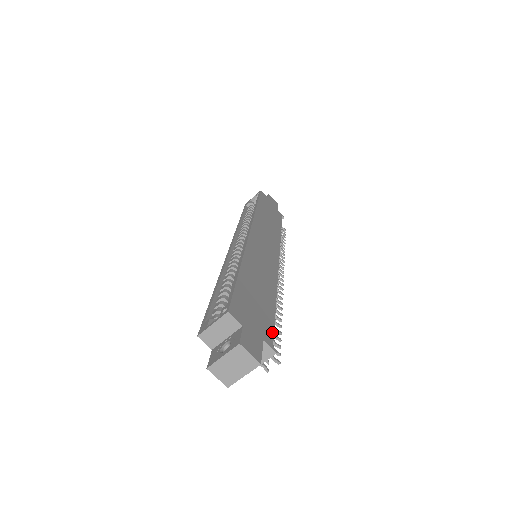
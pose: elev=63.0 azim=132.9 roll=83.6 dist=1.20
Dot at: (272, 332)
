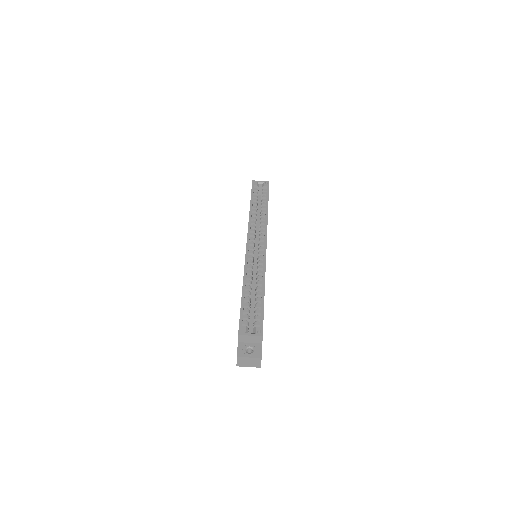
Dot at: occluded
